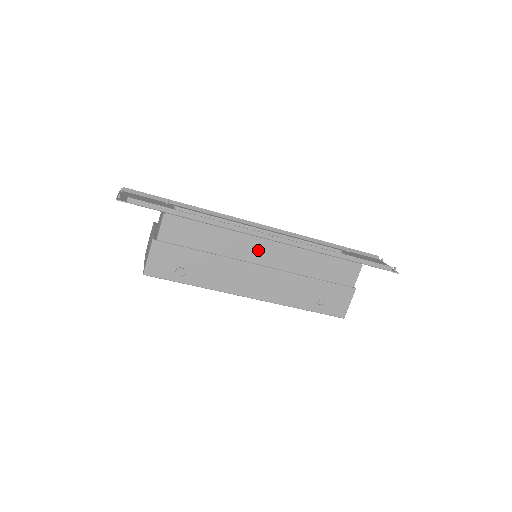
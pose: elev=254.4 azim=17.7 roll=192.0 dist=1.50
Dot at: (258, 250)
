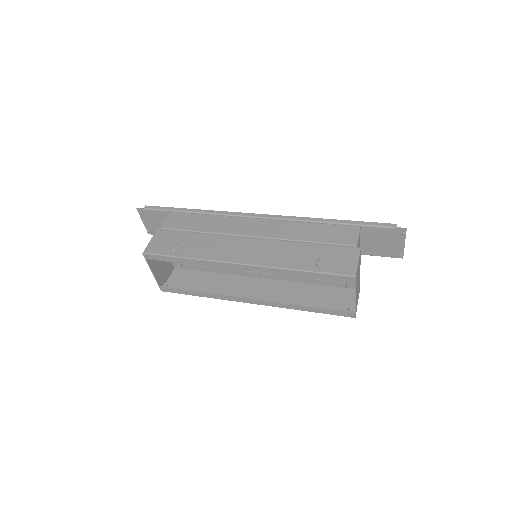
Dot at: (247, 226)
